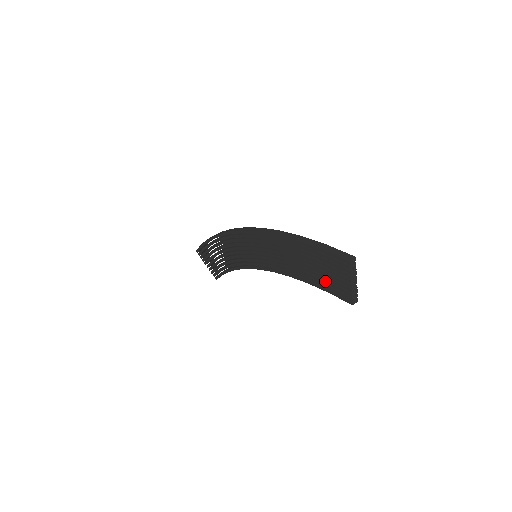
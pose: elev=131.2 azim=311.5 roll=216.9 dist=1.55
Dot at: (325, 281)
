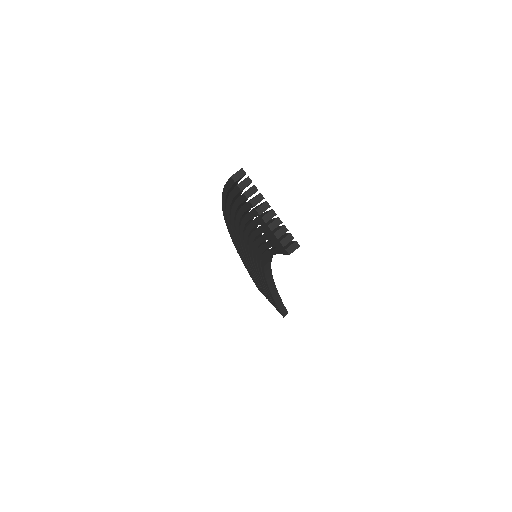
Dot at: (263, 236)
